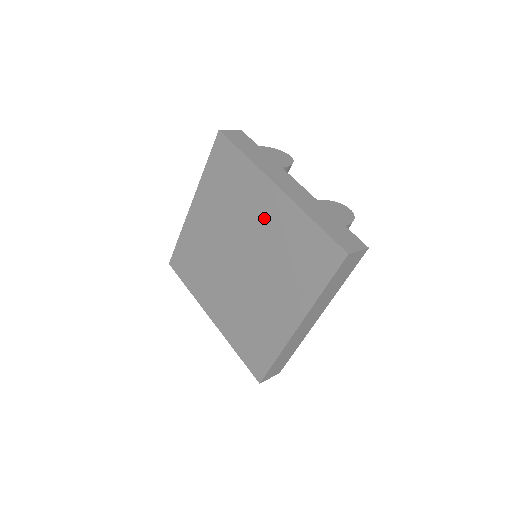
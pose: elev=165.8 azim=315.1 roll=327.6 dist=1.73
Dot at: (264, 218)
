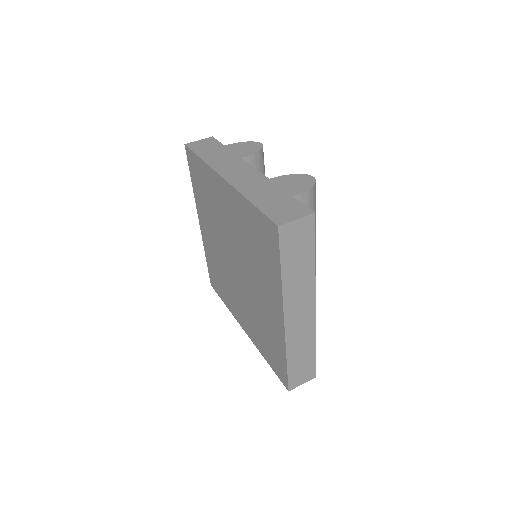
Dot at: (229, 215)
